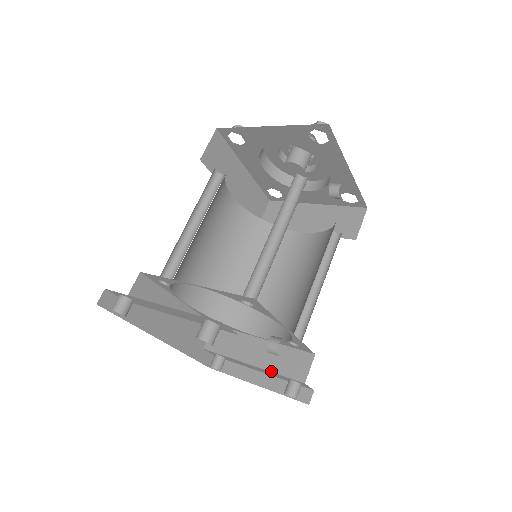
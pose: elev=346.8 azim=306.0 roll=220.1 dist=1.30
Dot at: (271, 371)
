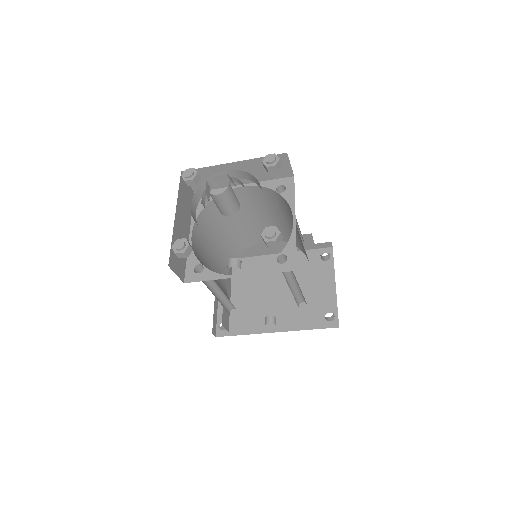
Dot at: occluded
